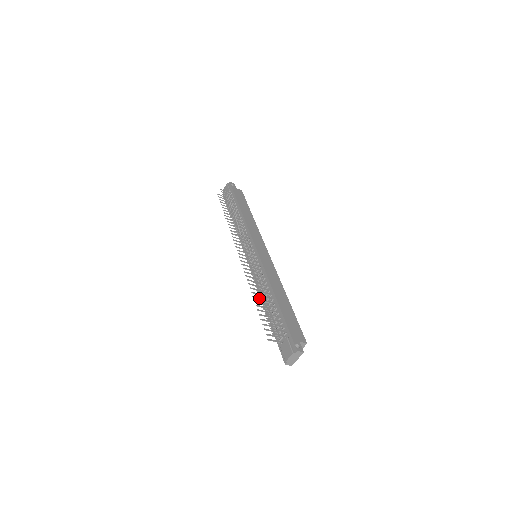
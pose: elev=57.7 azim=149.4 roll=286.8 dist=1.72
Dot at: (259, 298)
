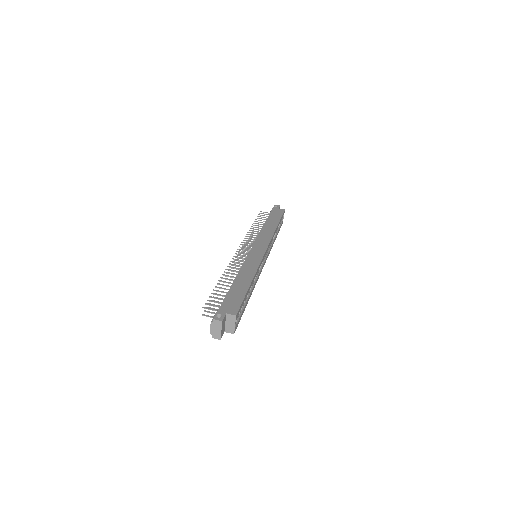
Dot at: occluded
